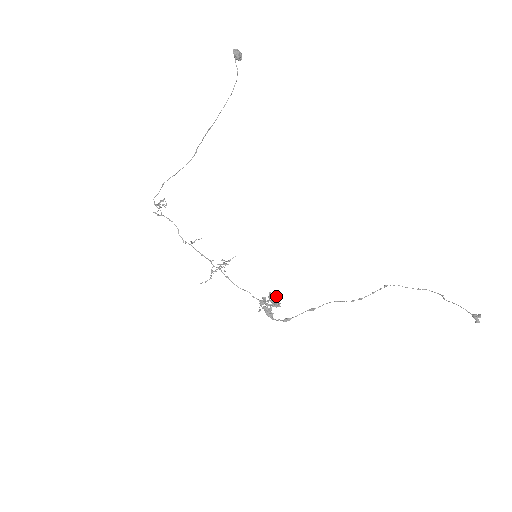
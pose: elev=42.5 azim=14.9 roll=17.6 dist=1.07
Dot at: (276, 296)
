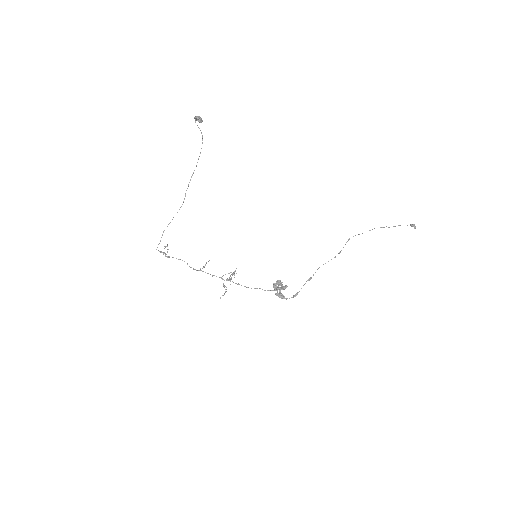
Dot at: (280, 282)
